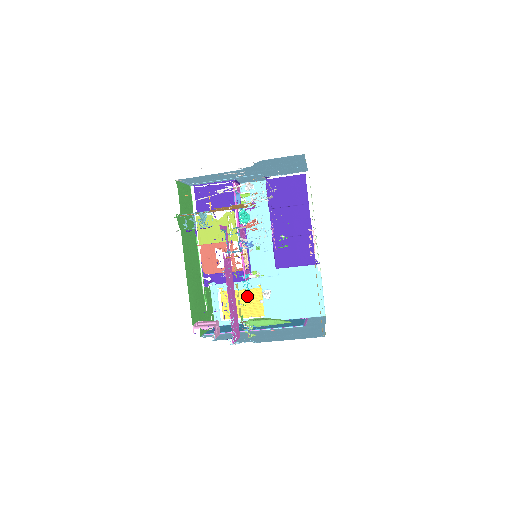
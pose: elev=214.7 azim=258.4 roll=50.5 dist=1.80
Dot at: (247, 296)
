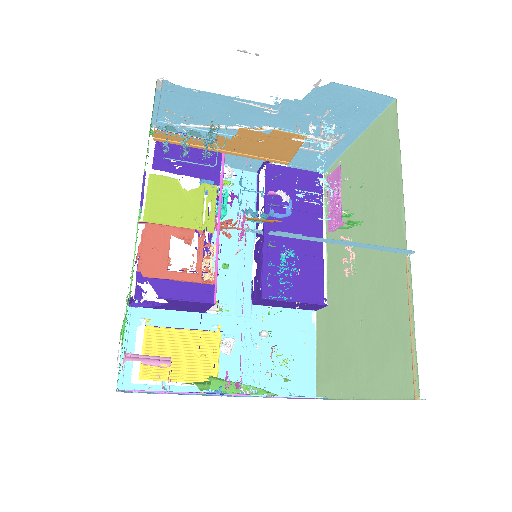
Dot at: (193, 342)
